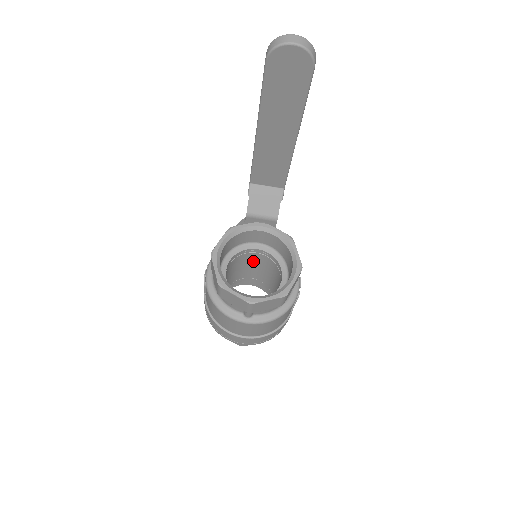
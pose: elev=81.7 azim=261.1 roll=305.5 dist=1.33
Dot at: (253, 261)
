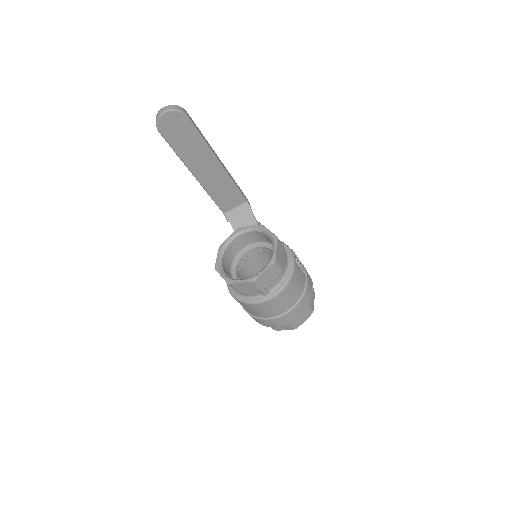
Dot at: (258, 261)
